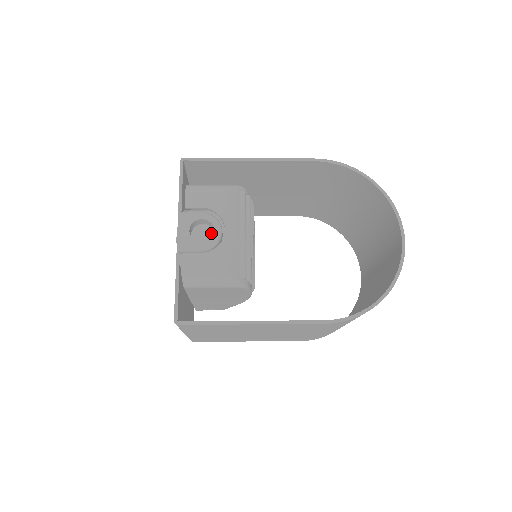
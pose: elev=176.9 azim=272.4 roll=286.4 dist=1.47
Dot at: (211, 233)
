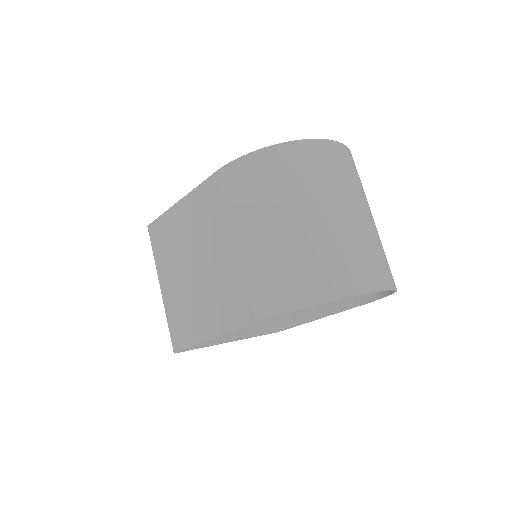
Dot at: occluded
